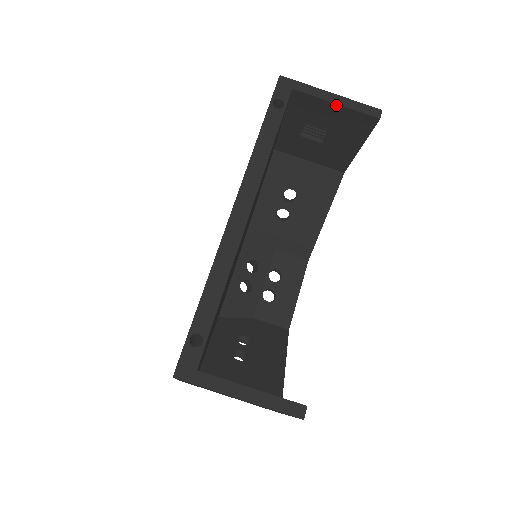
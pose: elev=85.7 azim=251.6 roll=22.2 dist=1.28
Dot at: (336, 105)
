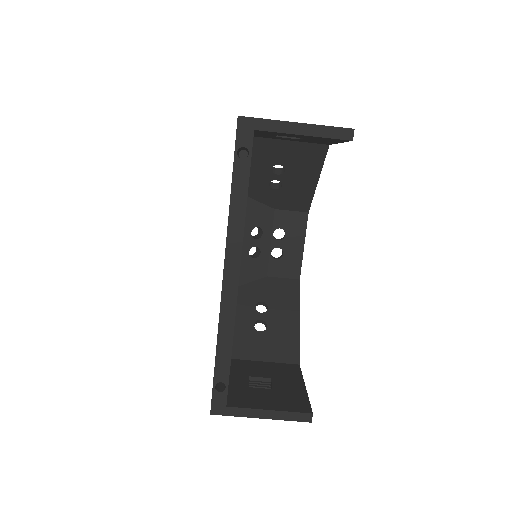
Dot at: (304, 135)
